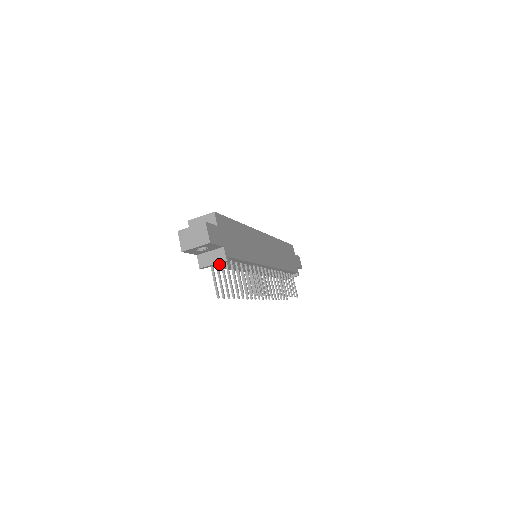
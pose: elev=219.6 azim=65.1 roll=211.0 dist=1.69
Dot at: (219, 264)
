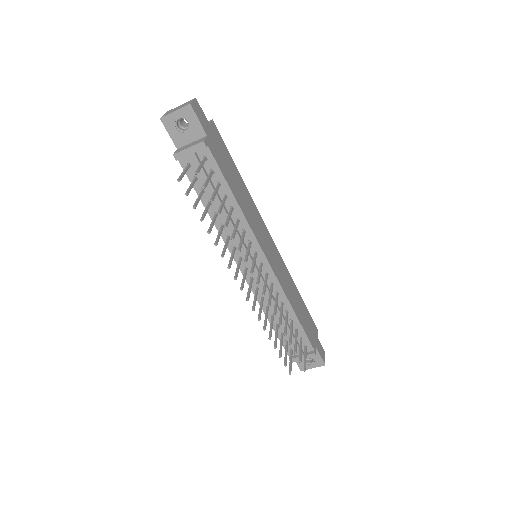
Dot at: (196, 156)
